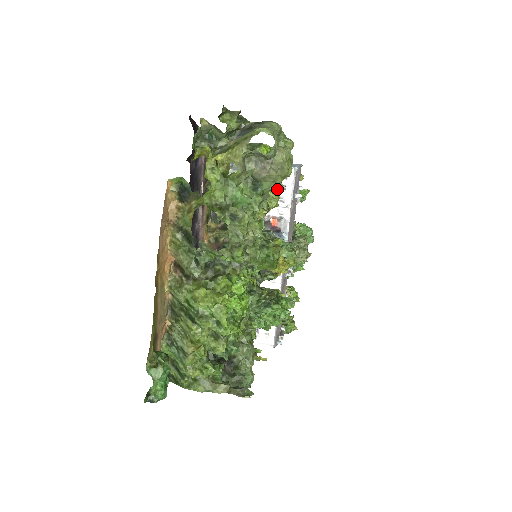
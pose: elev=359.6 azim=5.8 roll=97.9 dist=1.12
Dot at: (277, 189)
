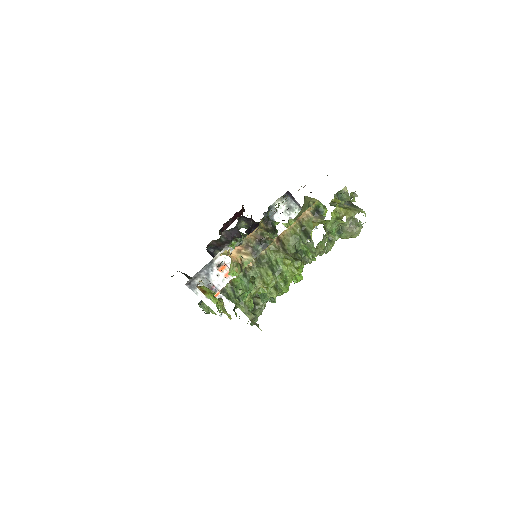
Dot at: occluded
